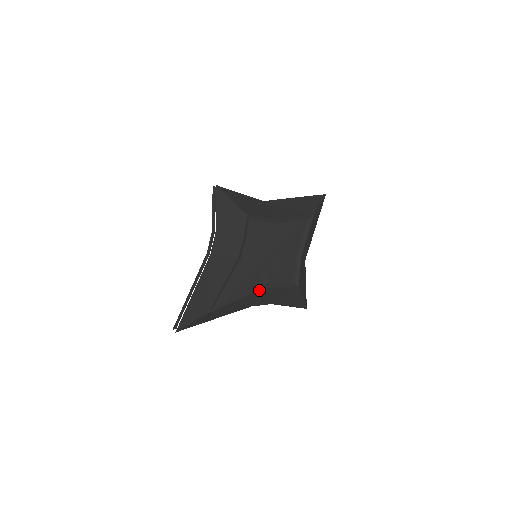
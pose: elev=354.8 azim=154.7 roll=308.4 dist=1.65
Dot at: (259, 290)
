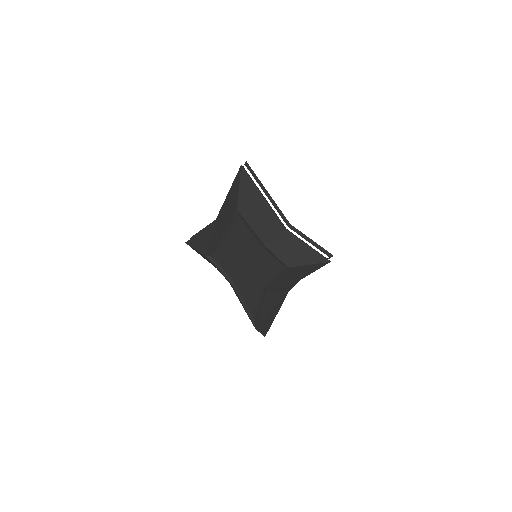
Dot at: (266, 292)
